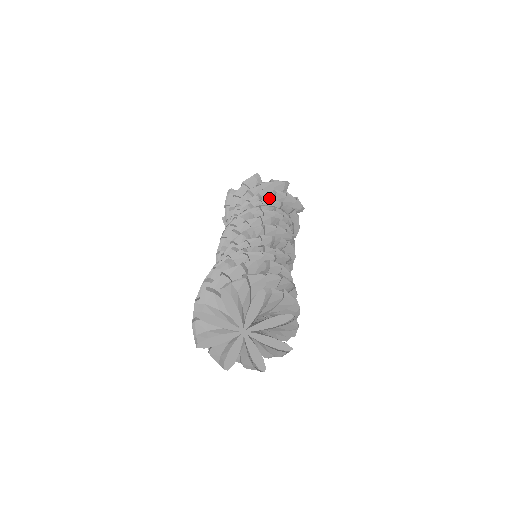
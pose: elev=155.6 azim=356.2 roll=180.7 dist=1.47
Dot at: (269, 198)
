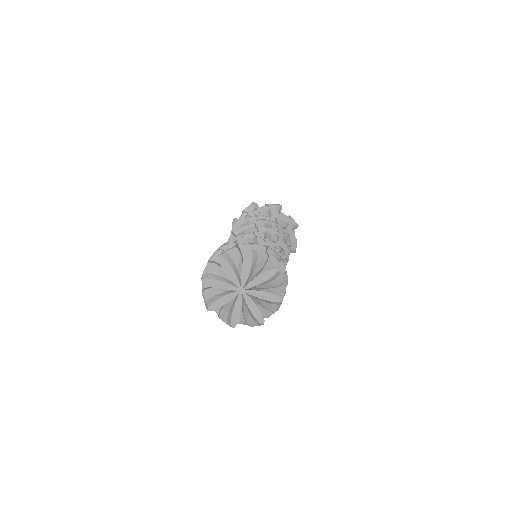
Dot at: occluded
